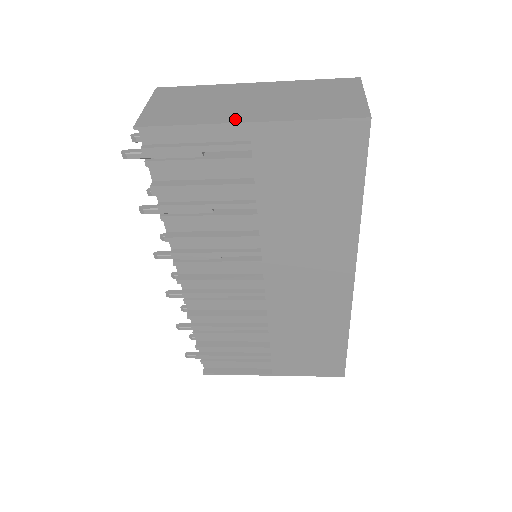
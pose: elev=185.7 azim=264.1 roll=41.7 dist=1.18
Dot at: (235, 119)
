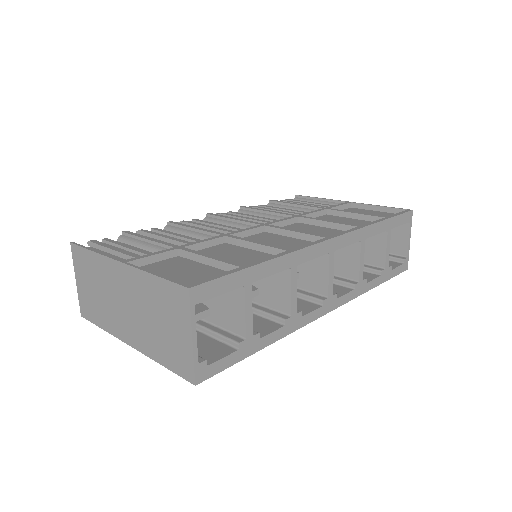
Dot at: (121, 336)
